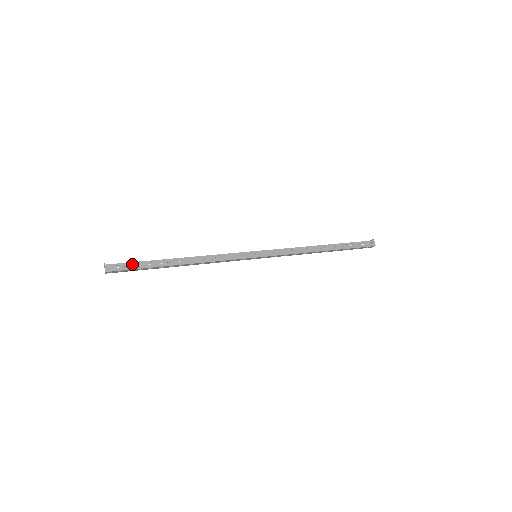
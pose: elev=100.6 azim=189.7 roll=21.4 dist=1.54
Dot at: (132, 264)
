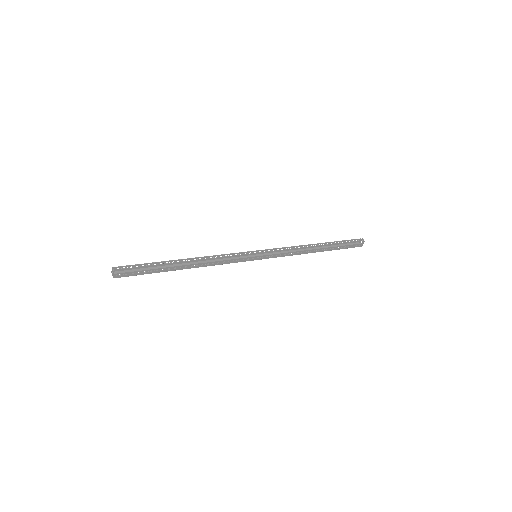
Dot at: (140, 272)
